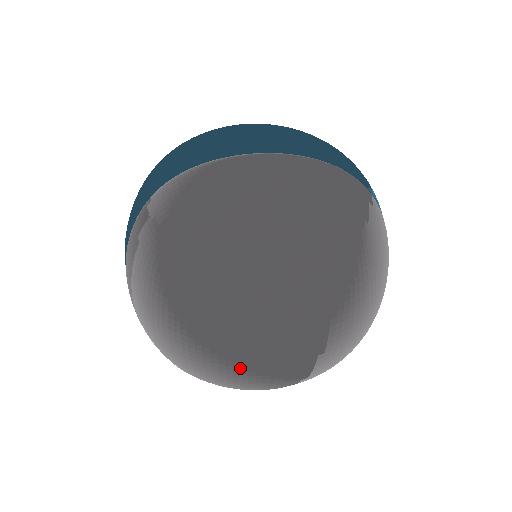
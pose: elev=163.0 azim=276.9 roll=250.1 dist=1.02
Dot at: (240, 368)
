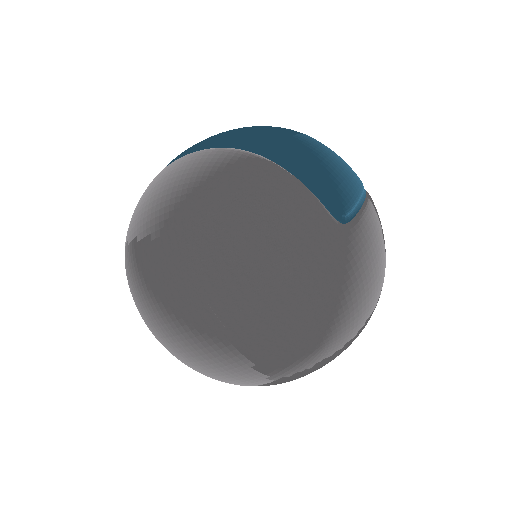
Dot at: (182, 354)
